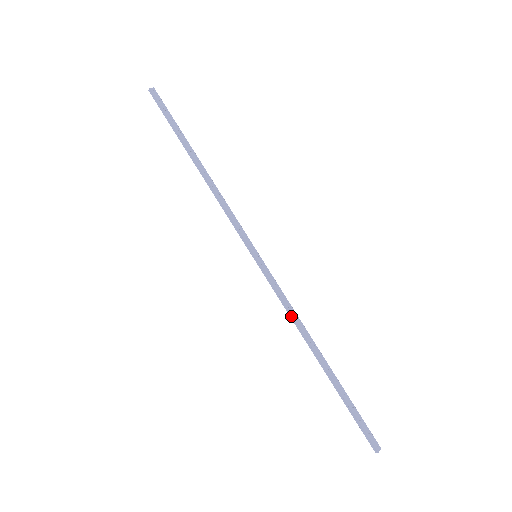
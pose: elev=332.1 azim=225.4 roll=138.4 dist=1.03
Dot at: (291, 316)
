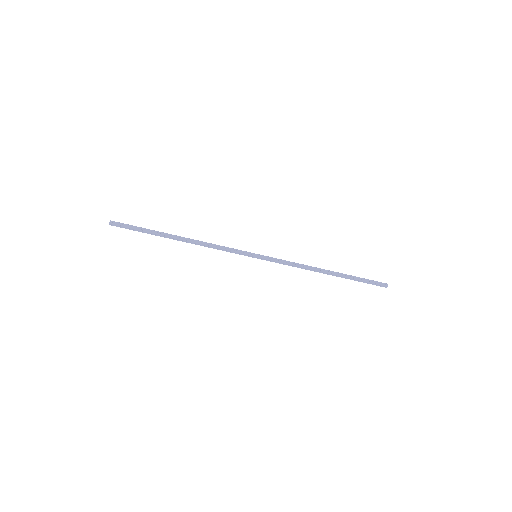
Dot at: (299, 267)
